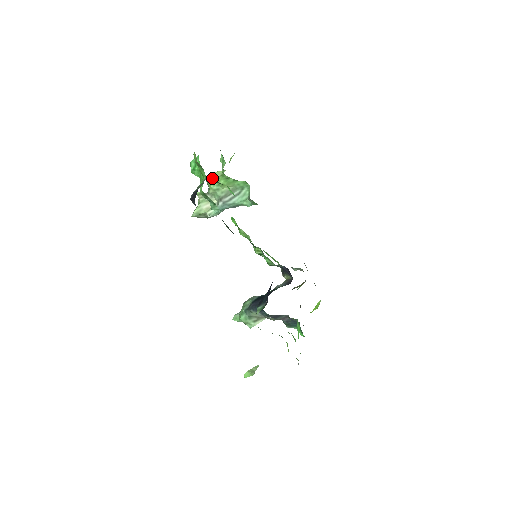
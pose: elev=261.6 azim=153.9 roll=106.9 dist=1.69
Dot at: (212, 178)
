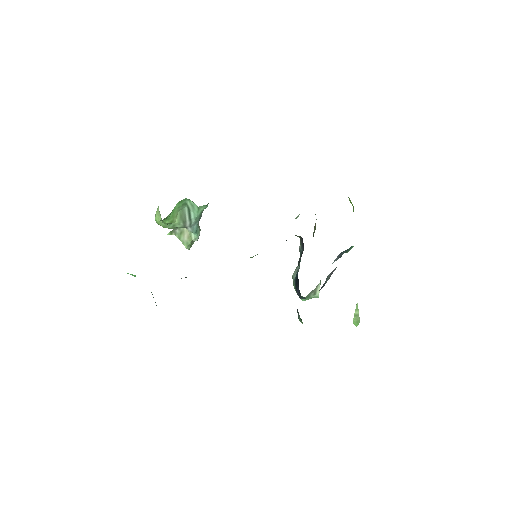
Dot at: (160, 224)
